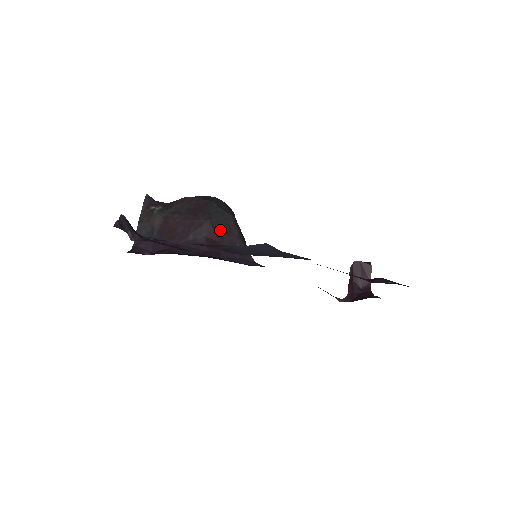
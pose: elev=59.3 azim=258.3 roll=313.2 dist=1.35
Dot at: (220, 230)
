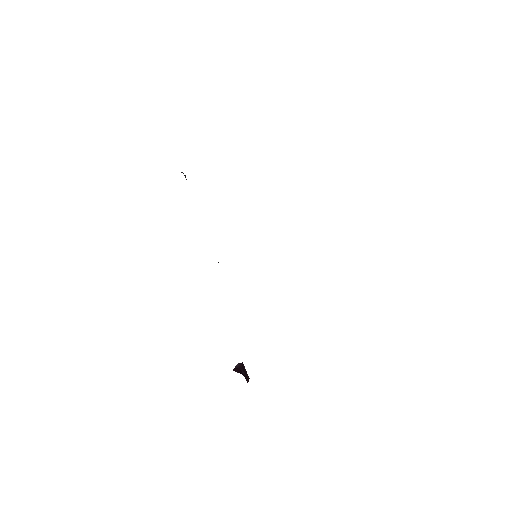
Dot at: occluded
